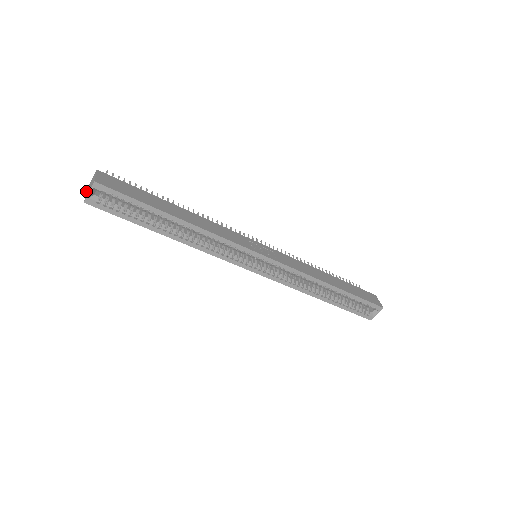
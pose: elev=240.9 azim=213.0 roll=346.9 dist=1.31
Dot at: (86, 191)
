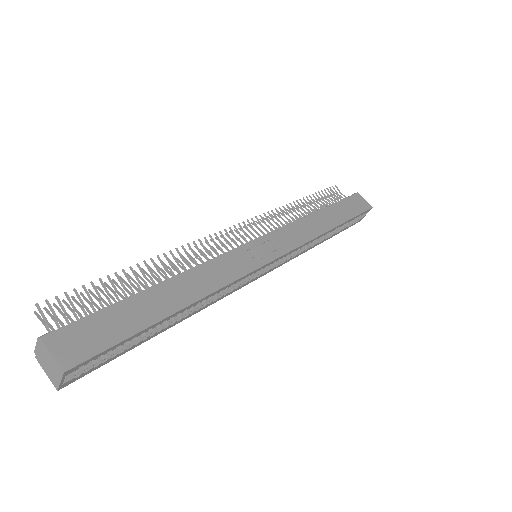
Dot at: occluded
